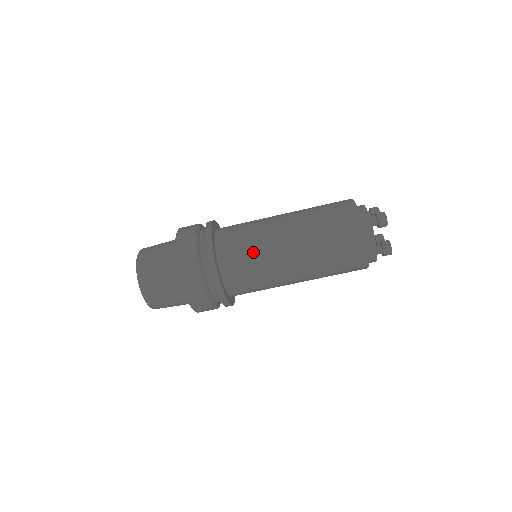
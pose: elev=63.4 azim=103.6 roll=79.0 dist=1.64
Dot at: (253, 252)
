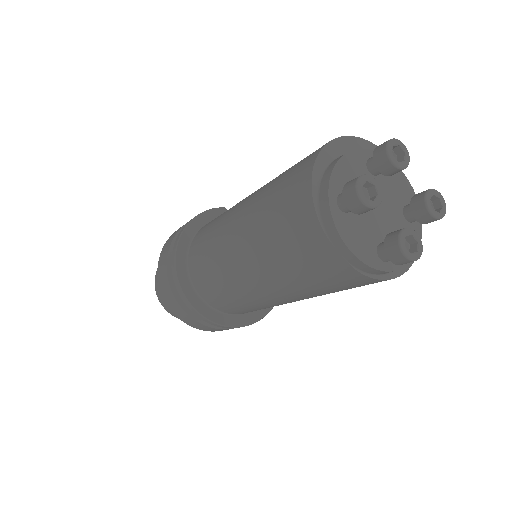
Dot at: (214, 274)
